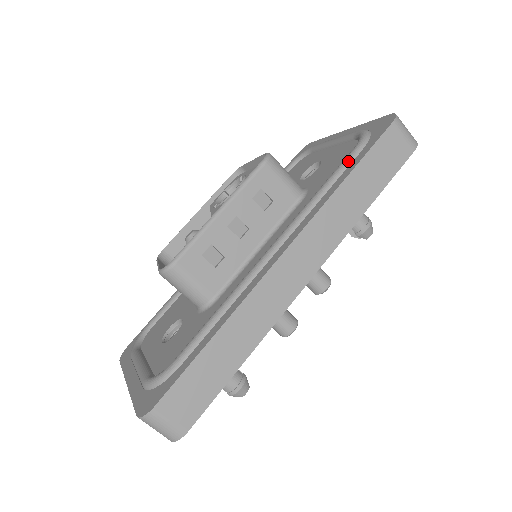
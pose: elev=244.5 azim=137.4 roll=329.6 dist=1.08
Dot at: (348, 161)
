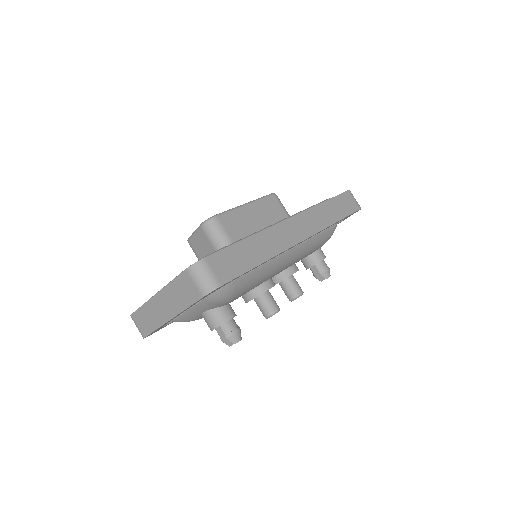
Dot at: occluded
